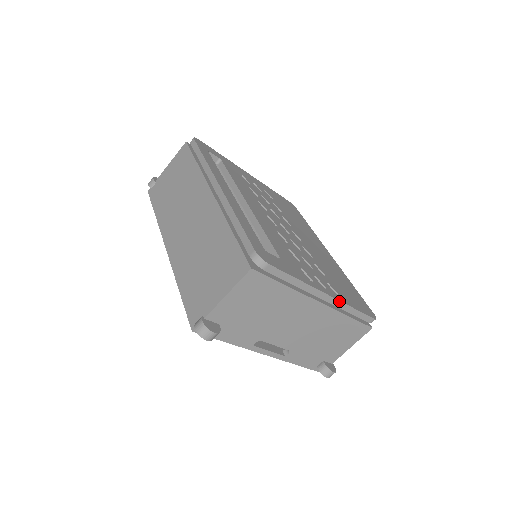
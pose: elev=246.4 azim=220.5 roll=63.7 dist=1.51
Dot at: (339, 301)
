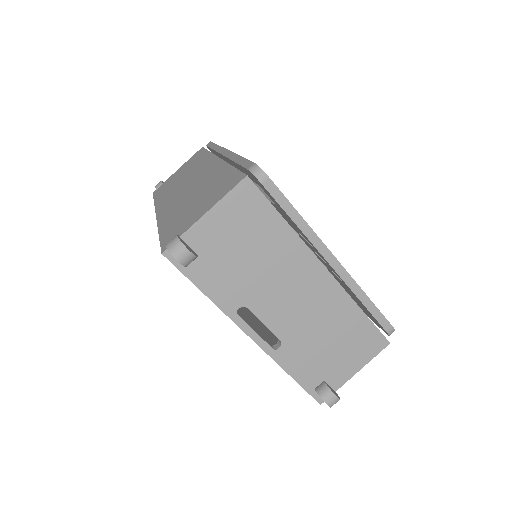
Dot at: (349, 276)
